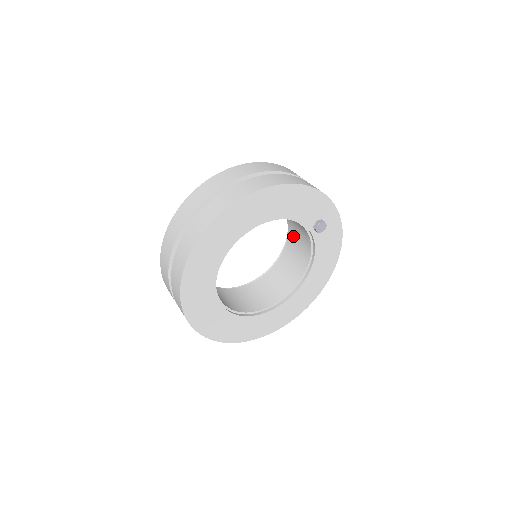
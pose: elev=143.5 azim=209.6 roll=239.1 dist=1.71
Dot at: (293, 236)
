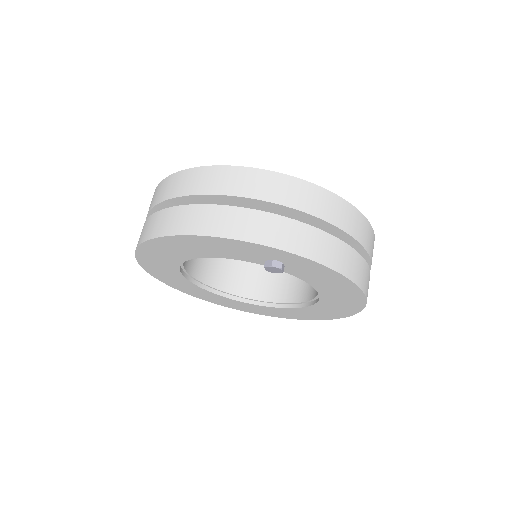
Dot at: occluded
